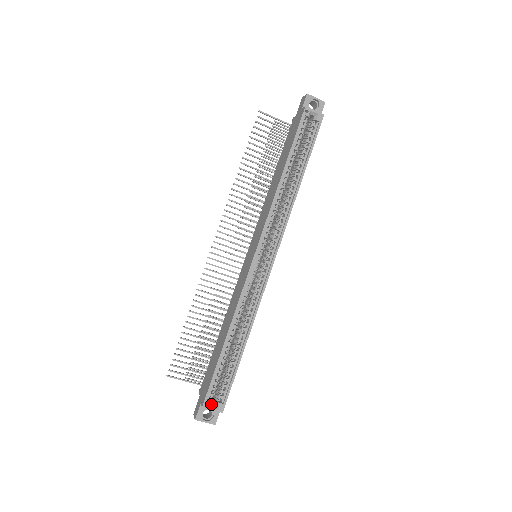
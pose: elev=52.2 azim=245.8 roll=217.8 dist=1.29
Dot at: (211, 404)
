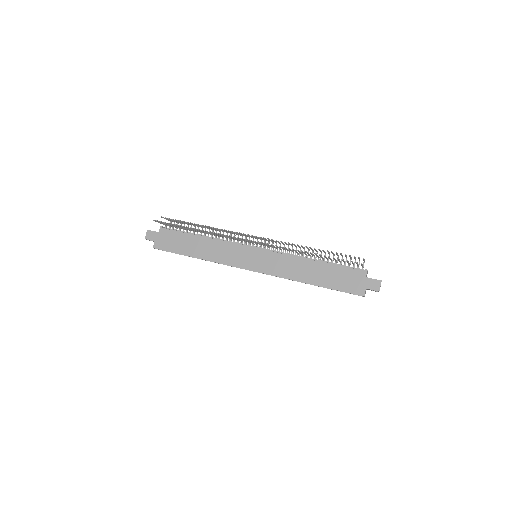
Dot at: occluded
